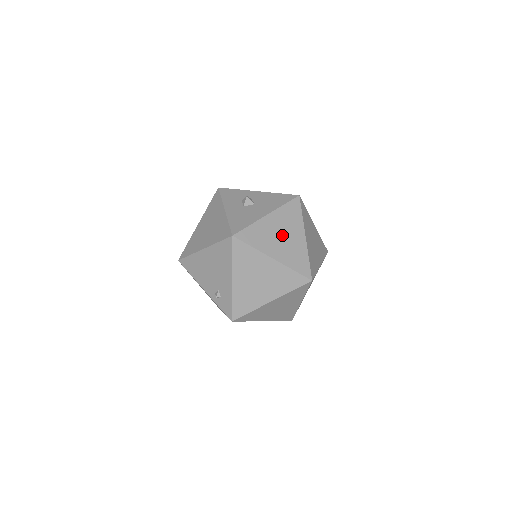
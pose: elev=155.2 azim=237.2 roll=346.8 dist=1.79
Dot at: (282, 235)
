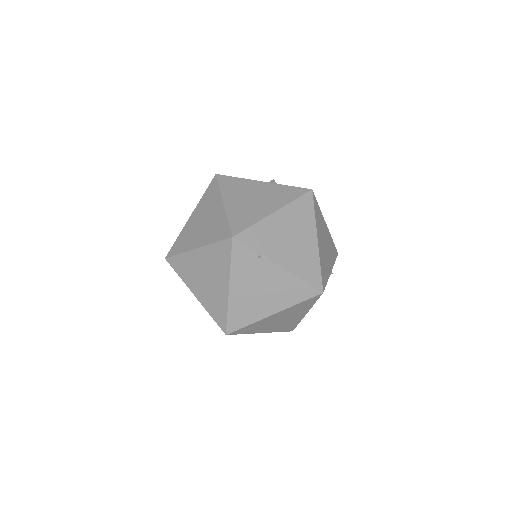
Dot at: (255, 197)
